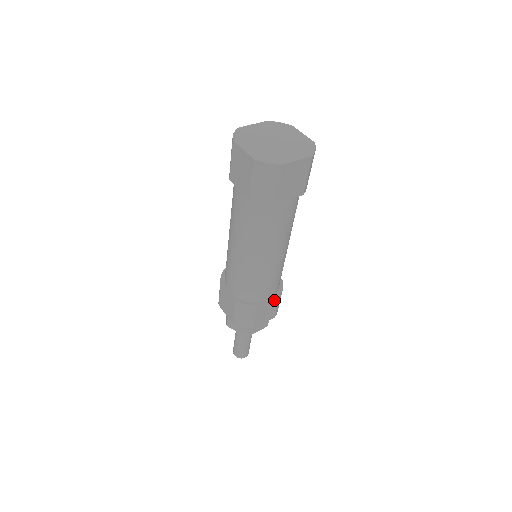
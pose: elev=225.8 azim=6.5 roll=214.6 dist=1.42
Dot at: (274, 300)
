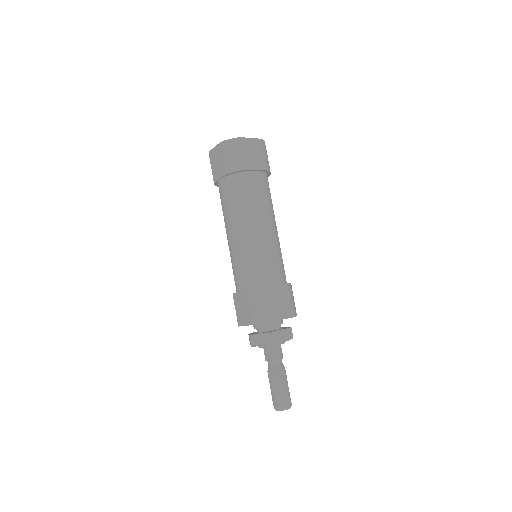
Dot at: (284, 288)
